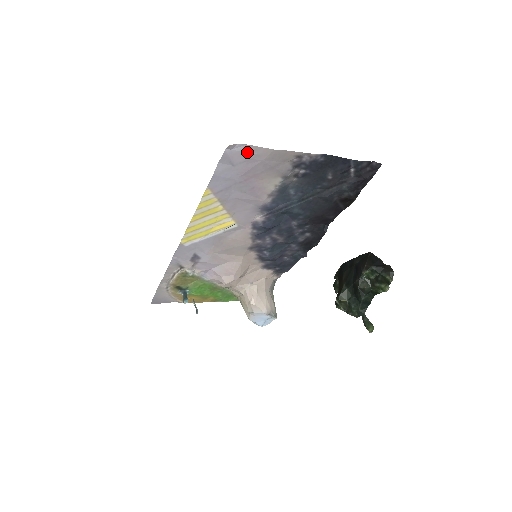
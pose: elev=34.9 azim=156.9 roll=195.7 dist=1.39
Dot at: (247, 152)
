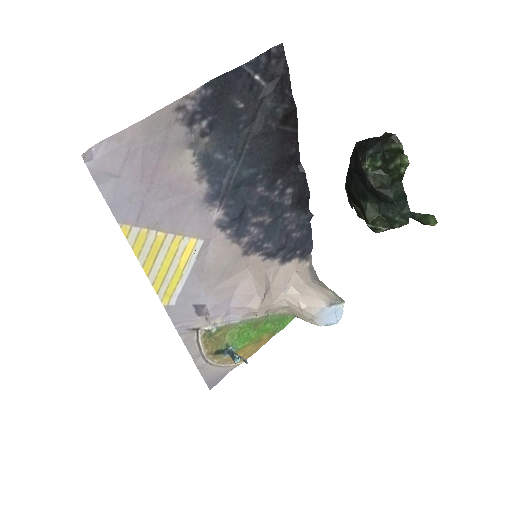
Dot at: (114, 148)
